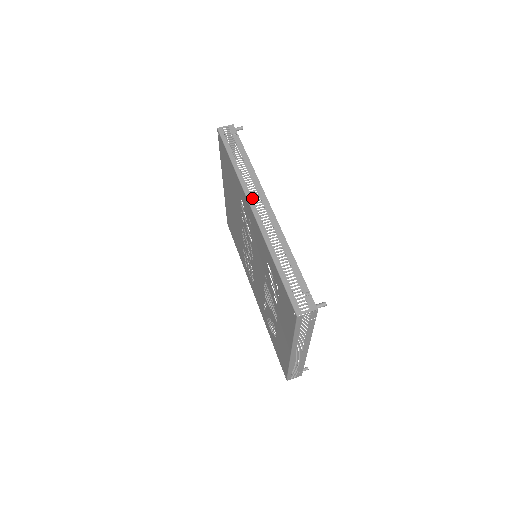
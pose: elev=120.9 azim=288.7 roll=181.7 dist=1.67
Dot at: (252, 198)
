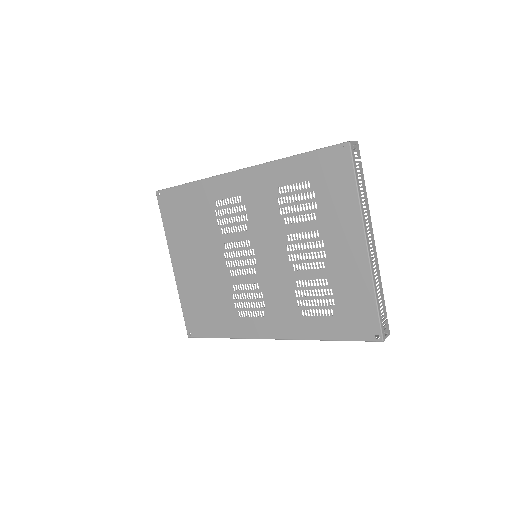
Dot at: (230, 172)
